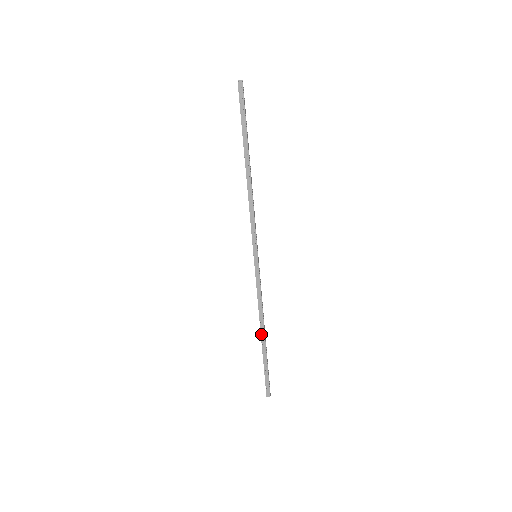
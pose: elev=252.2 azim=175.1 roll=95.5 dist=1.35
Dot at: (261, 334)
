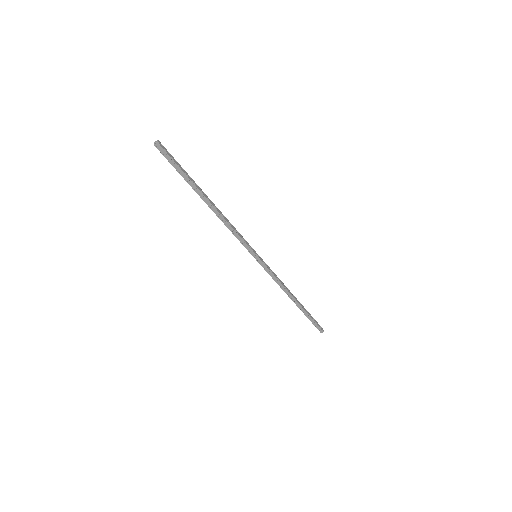
Dot at: (293, 301)
